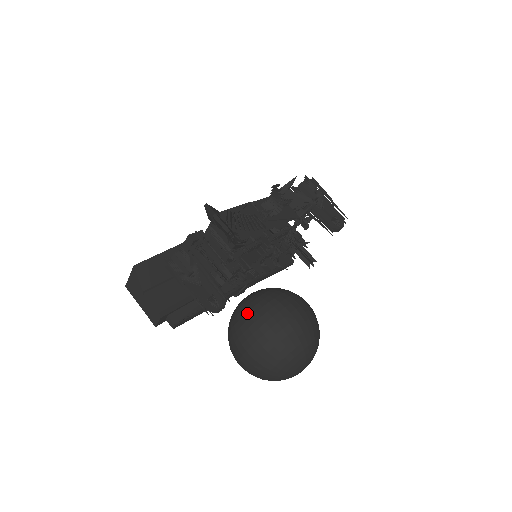
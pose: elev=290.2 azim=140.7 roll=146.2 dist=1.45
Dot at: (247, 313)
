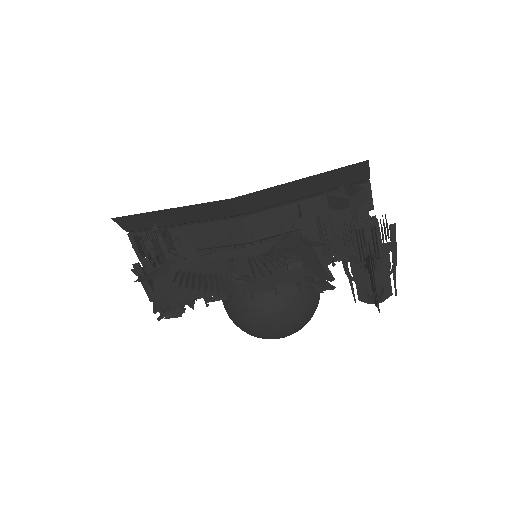
Dot at: occluded
